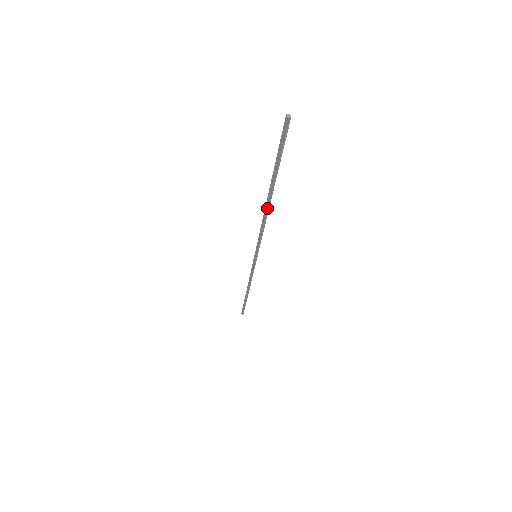
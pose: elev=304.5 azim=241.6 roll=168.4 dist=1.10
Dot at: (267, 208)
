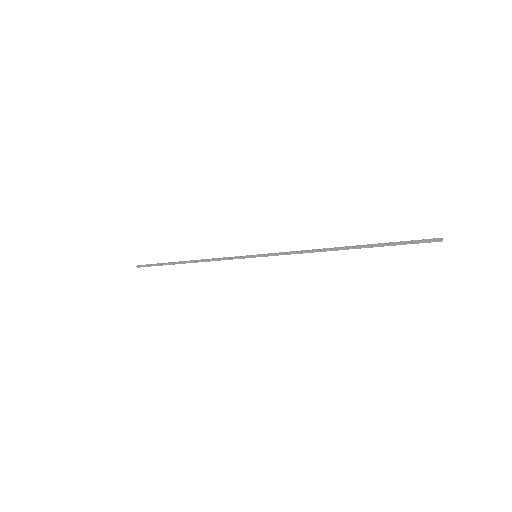
Dot at: (334, 250)
